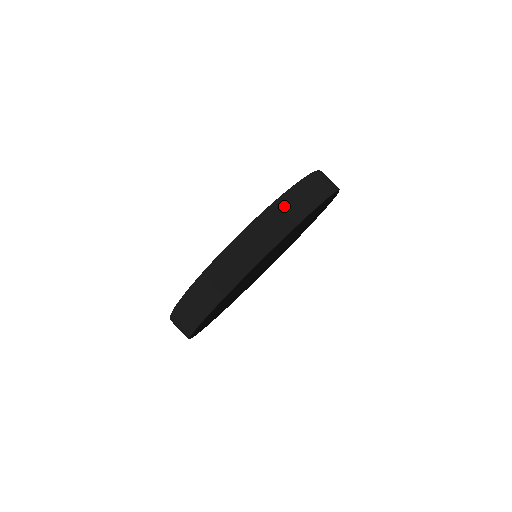
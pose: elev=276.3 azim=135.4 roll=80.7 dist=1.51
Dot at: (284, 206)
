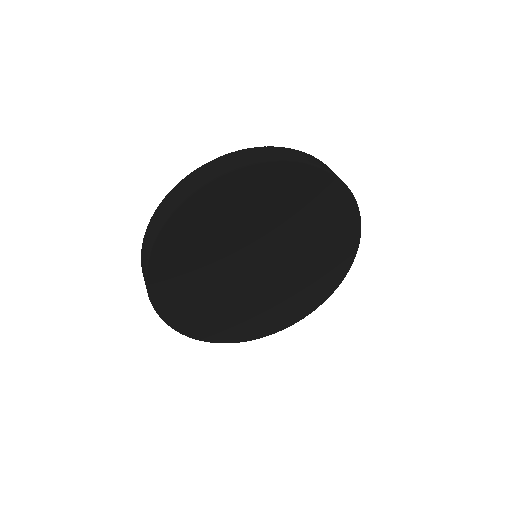
Dot at: occluded
